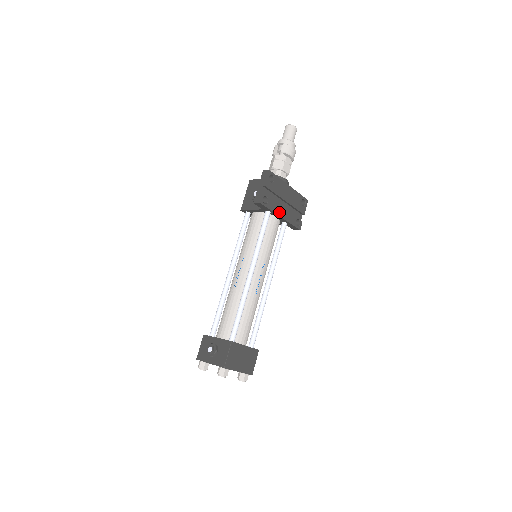
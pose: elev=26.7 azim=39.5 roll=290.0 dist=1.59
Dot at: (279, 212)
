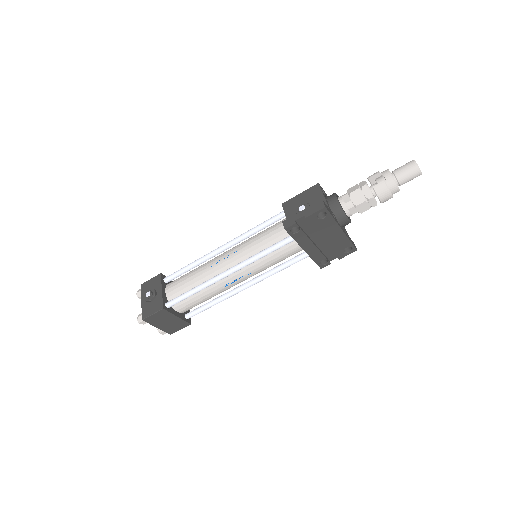
Dot at: (305, 245)
